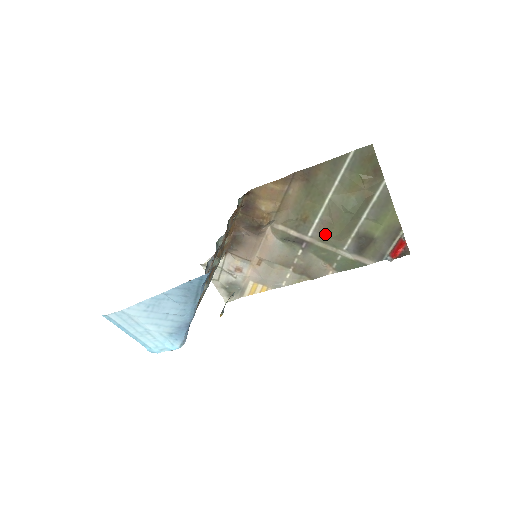
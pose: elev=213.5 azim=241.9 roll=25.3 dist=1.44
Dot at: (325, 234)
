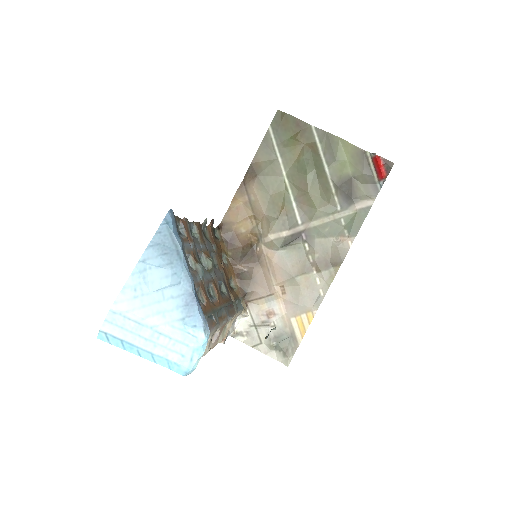
Dot at: (311, 210)
